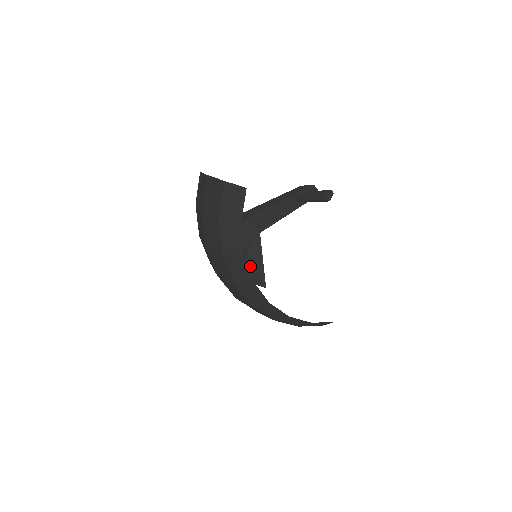
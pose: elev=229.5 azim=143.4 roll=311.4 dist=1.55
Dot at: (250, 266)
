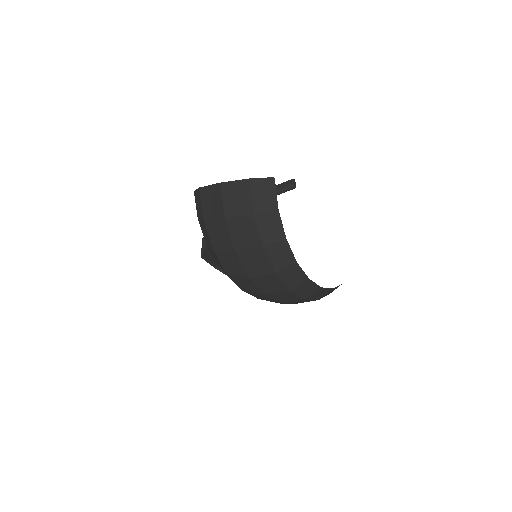
Dot at: occluded
